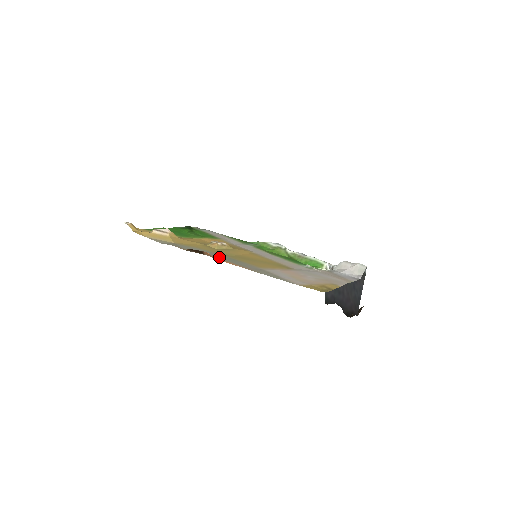
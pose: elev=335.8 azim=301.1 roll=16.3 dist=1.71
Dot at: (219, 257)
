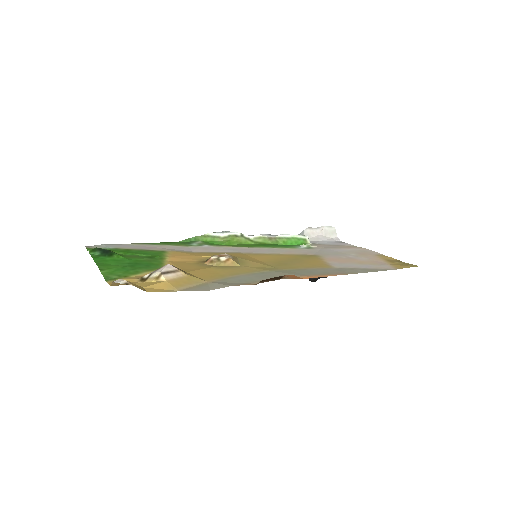
Dot at: occluded
